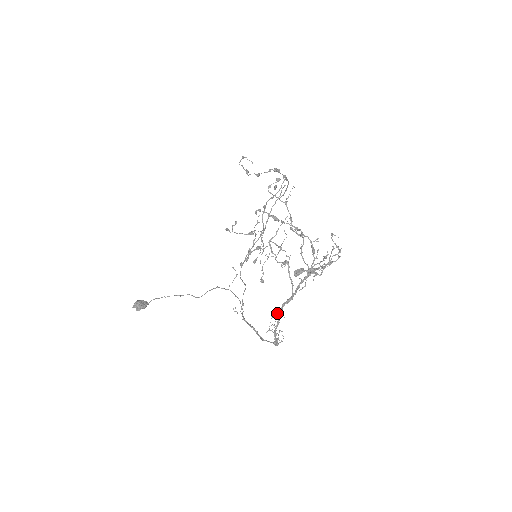
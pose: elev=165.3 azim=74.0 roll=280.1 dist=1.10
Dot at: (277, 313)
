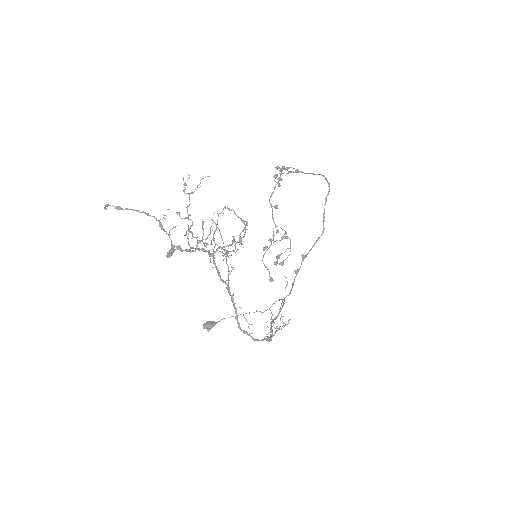
Dot at: (233, 304)
